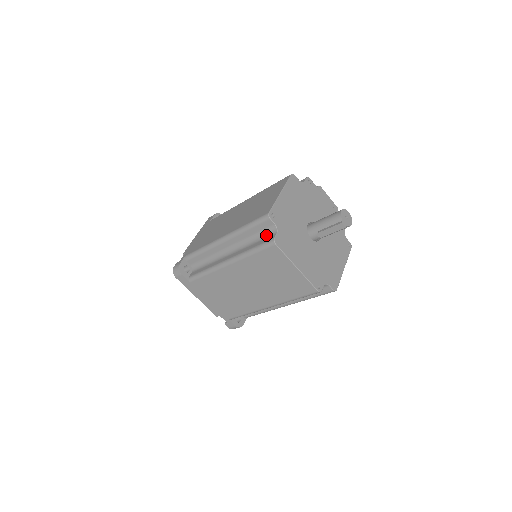
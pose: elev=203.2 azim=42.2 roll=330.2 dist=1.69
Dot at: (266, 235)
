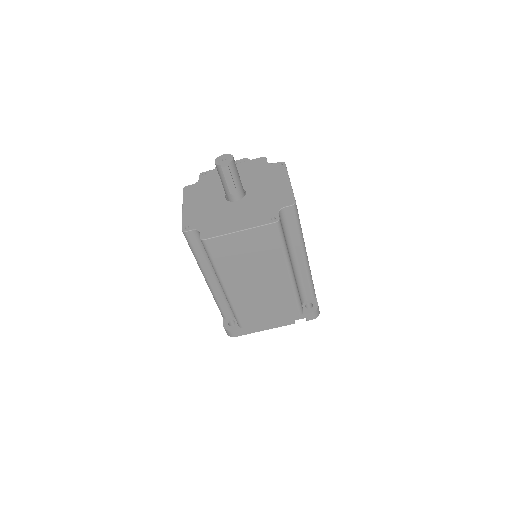
Dot at: occluded
